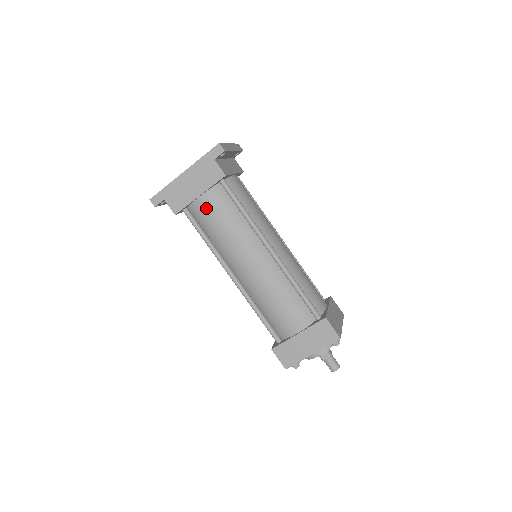
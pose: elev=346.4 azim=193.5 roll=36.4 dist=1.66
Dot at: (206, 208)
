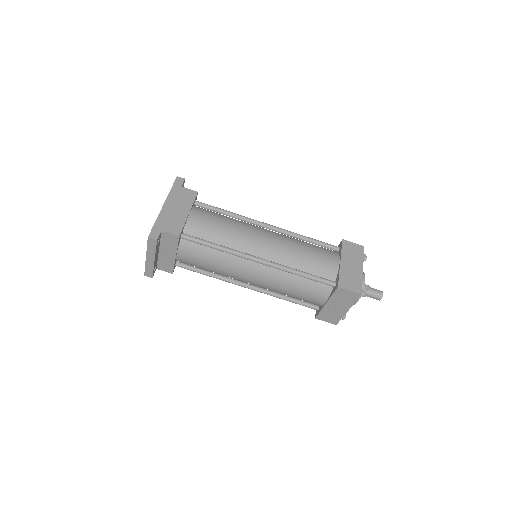
Dot at: (200, 220)
